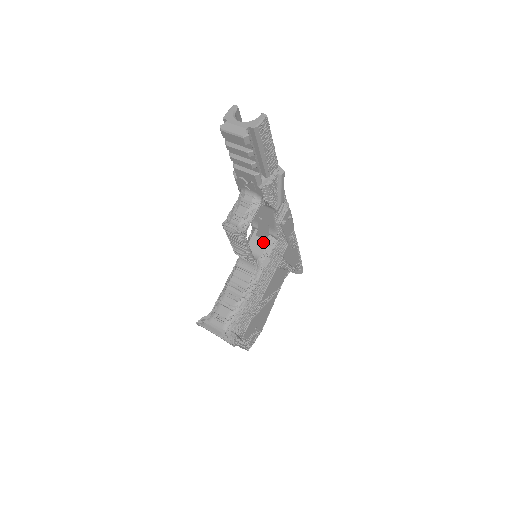
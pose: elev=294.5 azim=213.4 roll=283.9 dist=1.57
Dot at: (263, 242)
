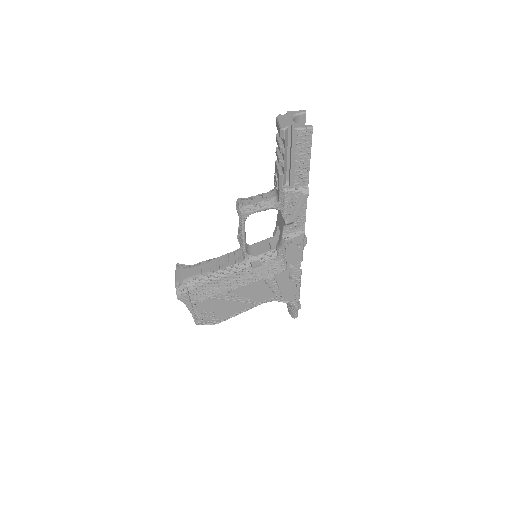
Dot at: (267, 248)
